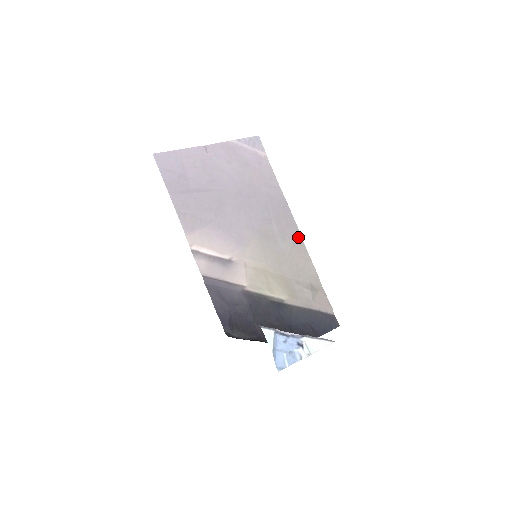
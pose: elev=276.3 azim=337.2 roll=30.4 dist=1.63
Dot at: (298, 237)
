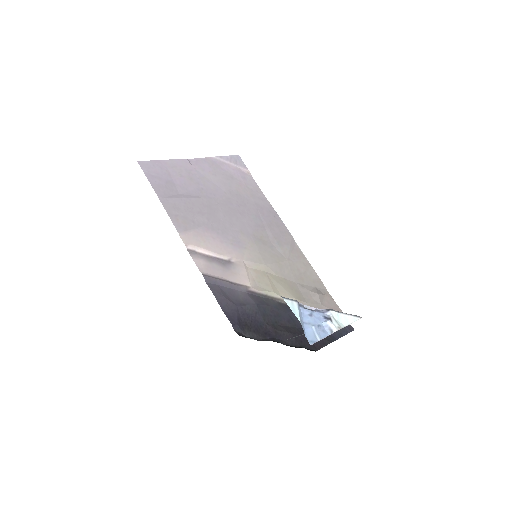
Dot at: (294, 244)
